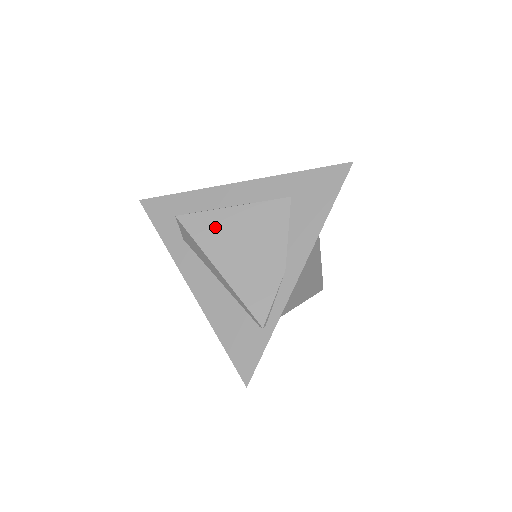
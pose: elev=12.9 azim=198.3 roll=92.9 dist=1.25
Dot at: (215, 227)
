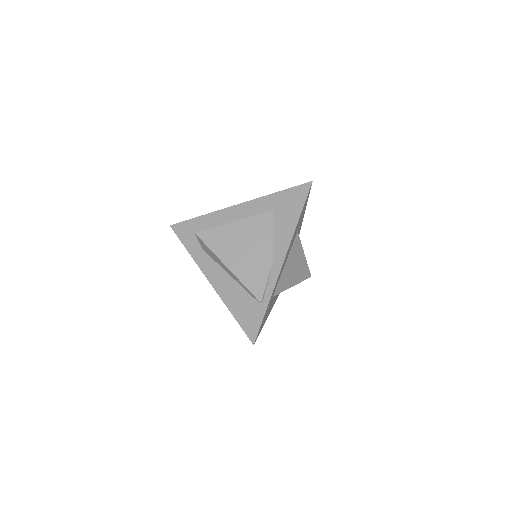
Dot at: (222, 237)
